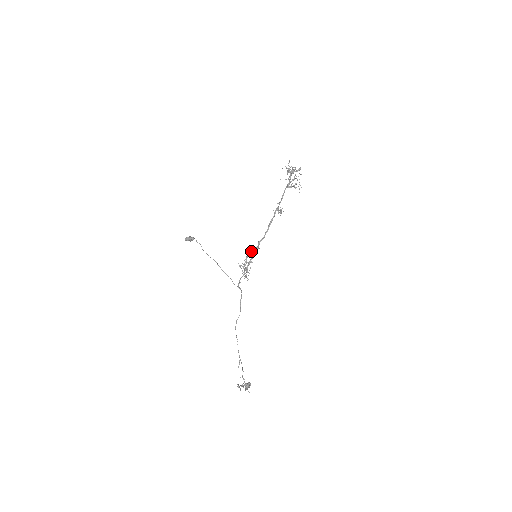
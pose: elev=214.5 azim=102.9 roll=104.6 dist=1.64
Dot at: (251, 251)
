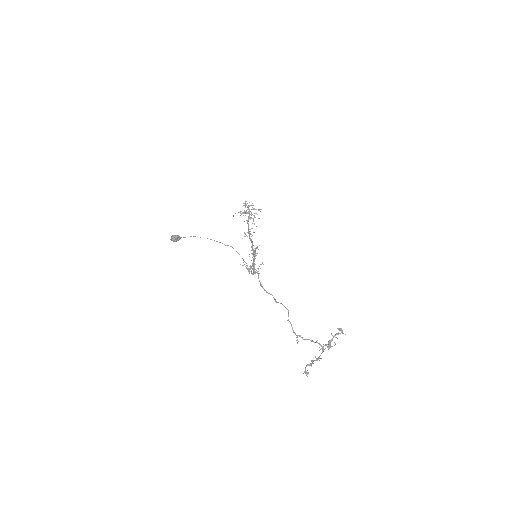
Dot at: occluded
